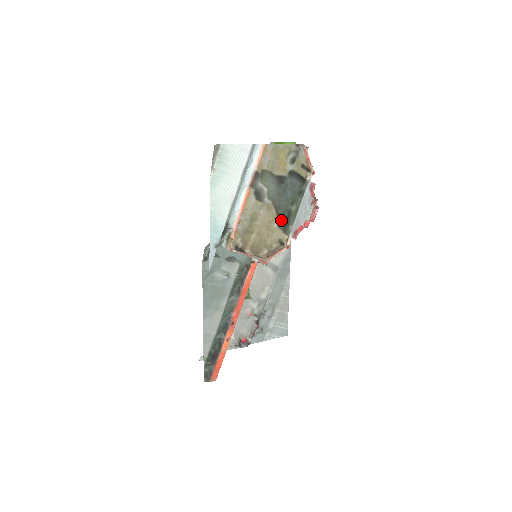
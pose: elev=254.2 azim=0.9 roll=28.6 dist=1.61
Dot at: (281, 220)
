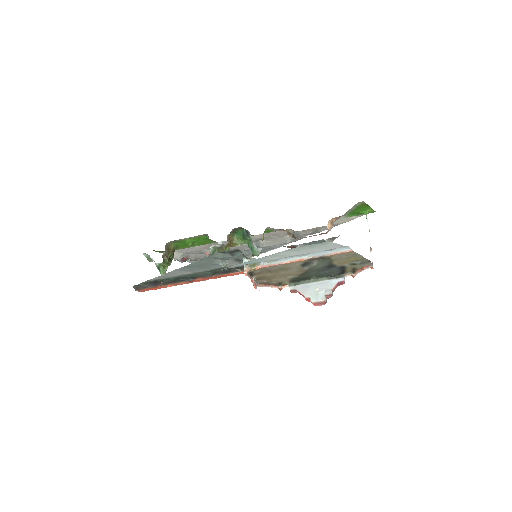
Dot at: (298, 277)
